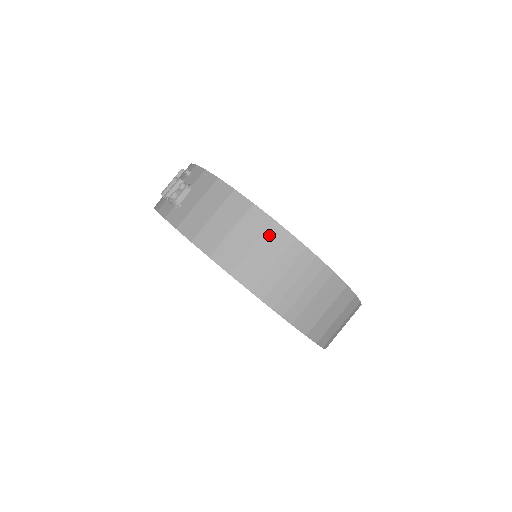
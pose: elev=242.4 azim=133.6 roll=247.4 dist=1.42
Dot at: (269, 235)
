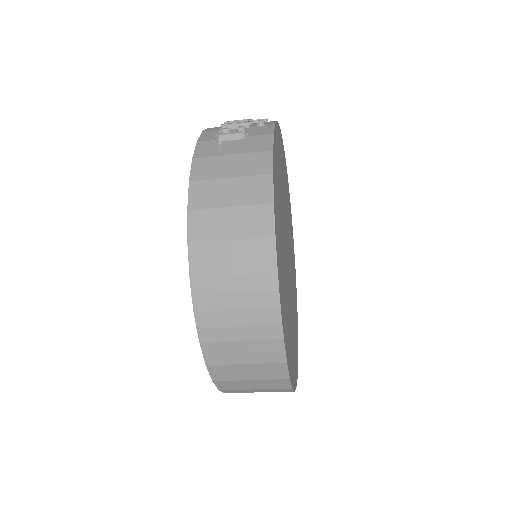
Dot at: (256, 245)
